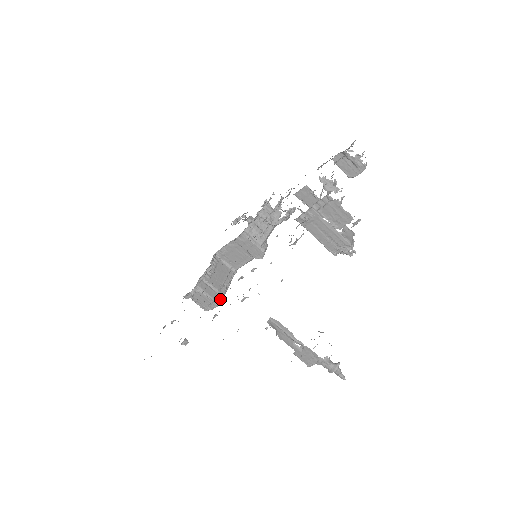
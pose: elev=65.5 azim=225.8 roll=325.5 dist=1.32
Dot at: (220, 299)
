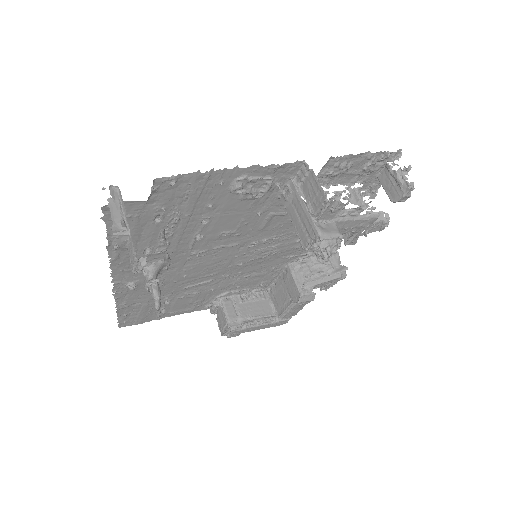
Dot at: (238, 327)
